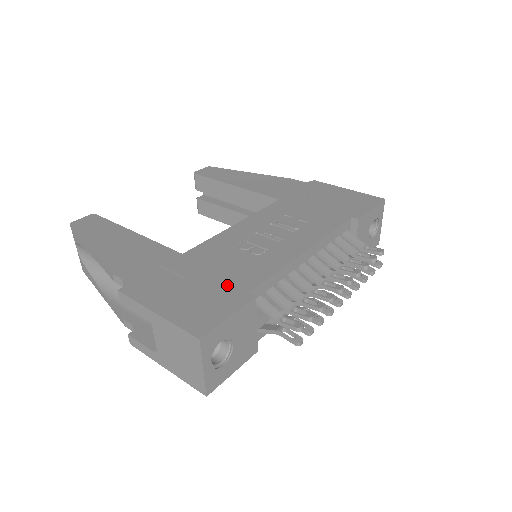
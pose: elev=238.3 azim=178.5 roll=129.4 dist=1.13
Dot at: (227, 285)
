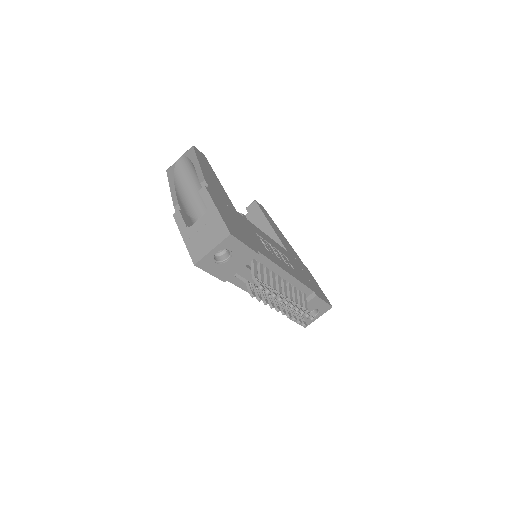
Dot at: (250, 238)
